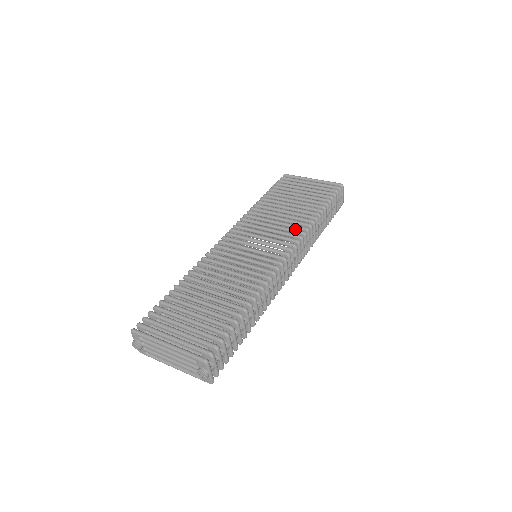
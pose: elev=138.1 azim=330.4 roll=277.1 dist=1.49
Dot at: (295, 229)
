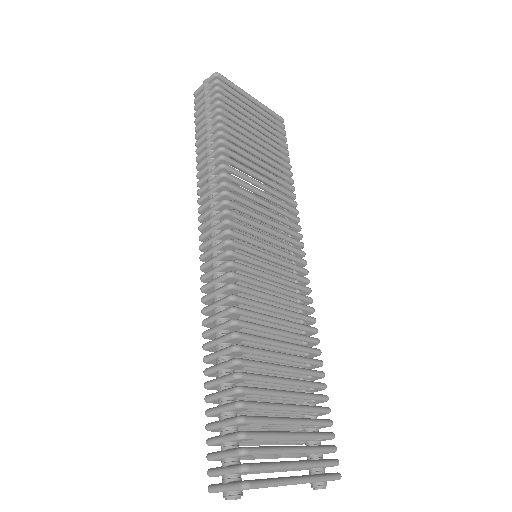
Dot at: occluded
